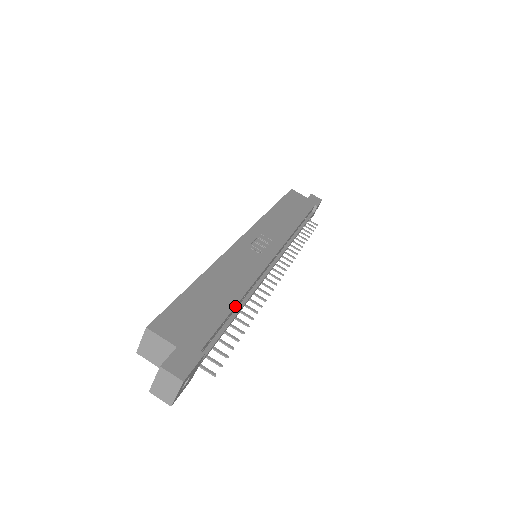
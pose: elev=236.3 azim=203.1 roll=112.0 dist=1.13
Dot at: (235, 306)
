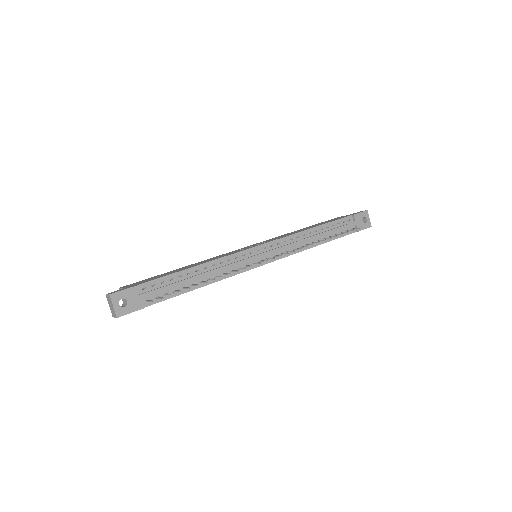
Dot at: (186, 269)
